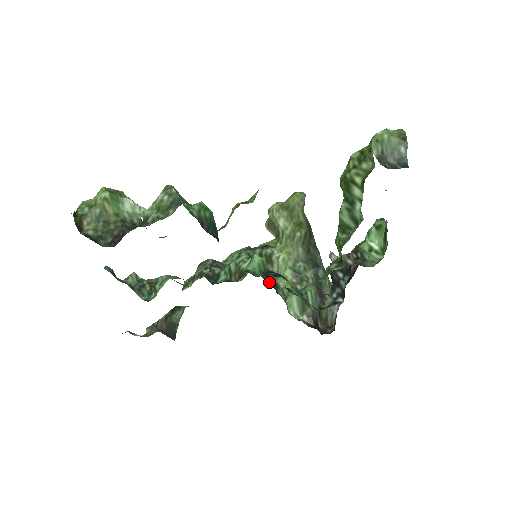
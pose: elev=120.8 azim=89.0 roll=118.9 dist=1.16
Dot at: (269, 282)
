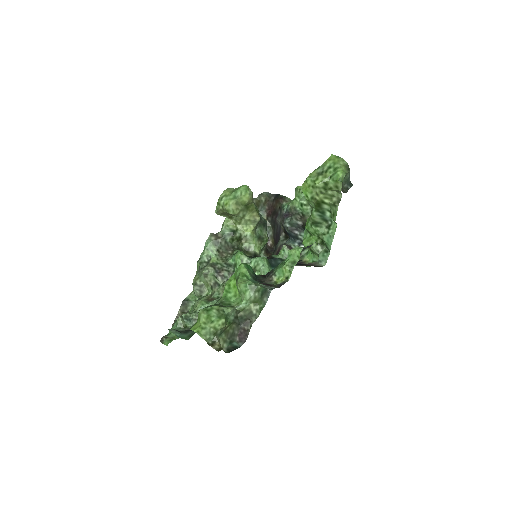
Dot at: (251, 255)
